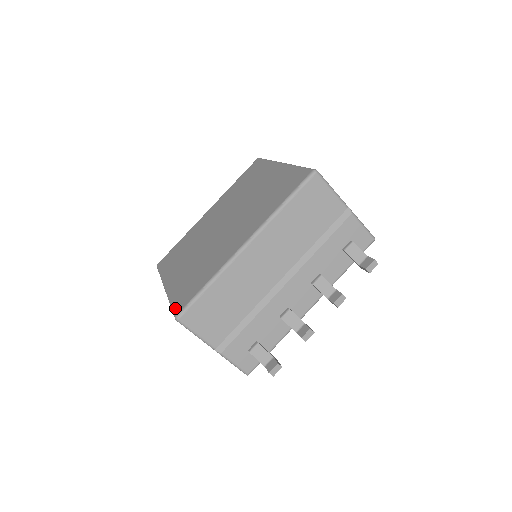
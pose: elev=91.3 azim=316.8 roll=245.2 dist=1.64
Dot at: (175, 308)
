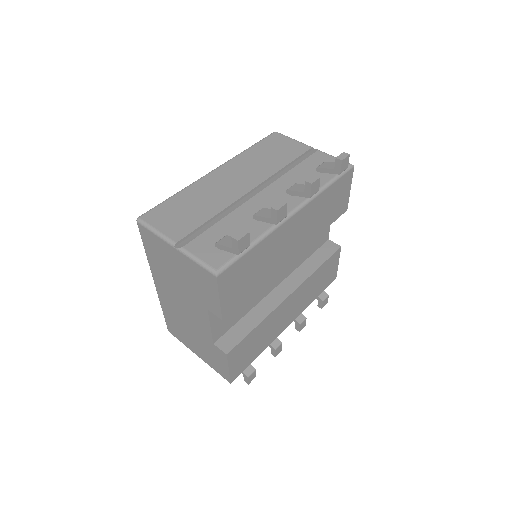
Dot at: occluded
